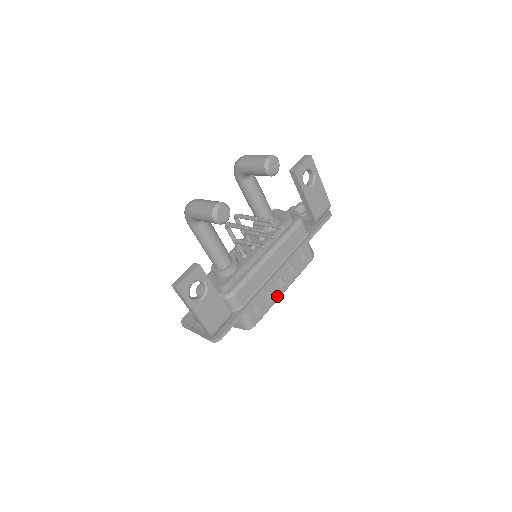
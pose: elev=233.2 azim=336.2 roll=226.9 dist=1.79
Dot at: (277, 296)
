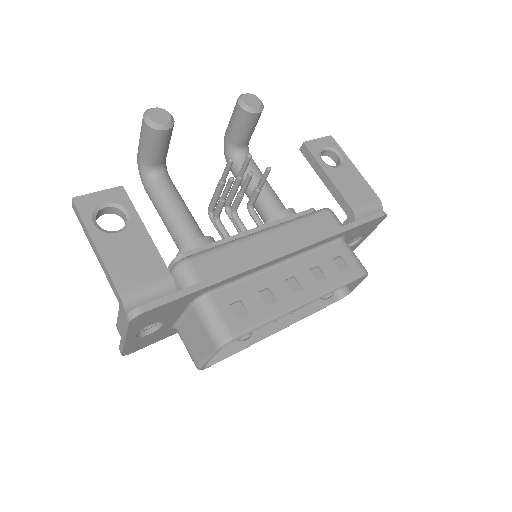
Dot at: (286, 304)
